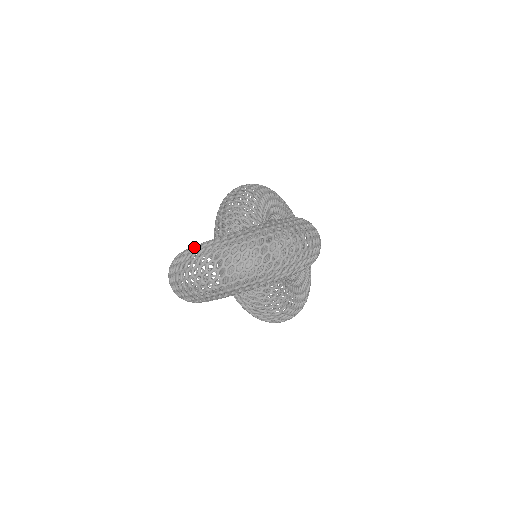
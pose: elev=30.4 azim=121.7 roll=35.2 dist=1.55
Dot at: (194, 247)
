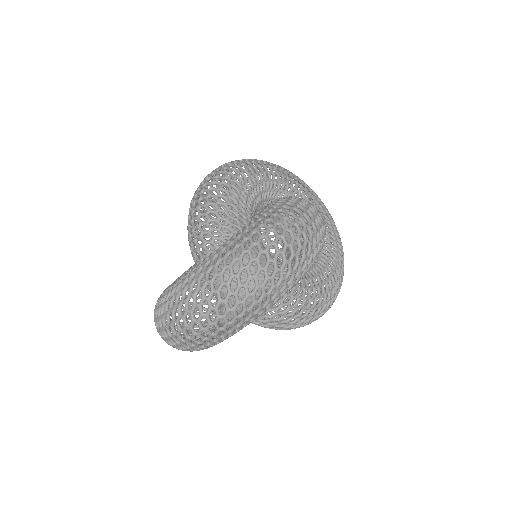
Dot at: (162, 296)
